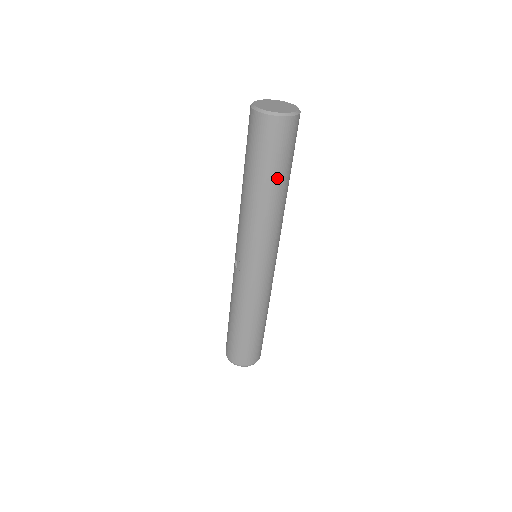
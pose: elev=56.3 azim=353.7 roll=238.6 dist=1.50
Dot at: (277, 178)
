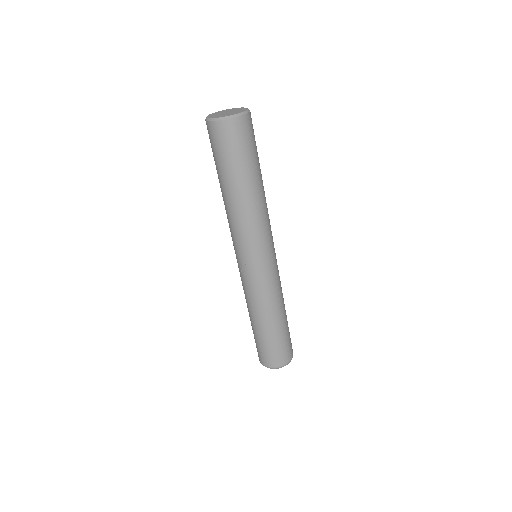
Dot at: (253, 173)
